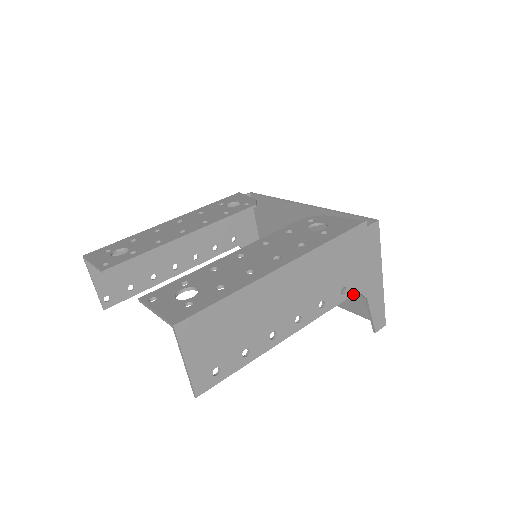
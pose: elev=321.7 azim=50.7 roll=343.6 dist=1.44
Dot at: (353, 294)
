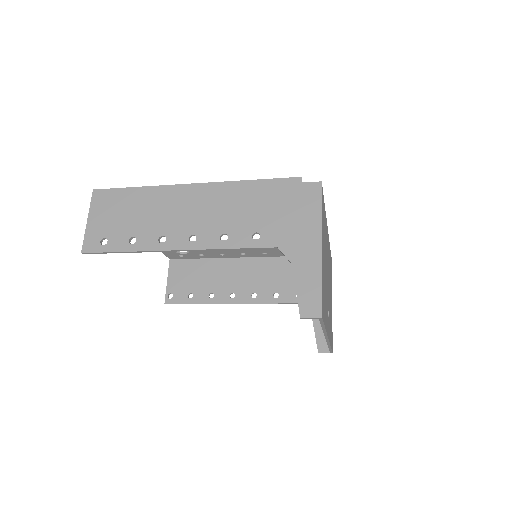
Dot at: (270, 247)
